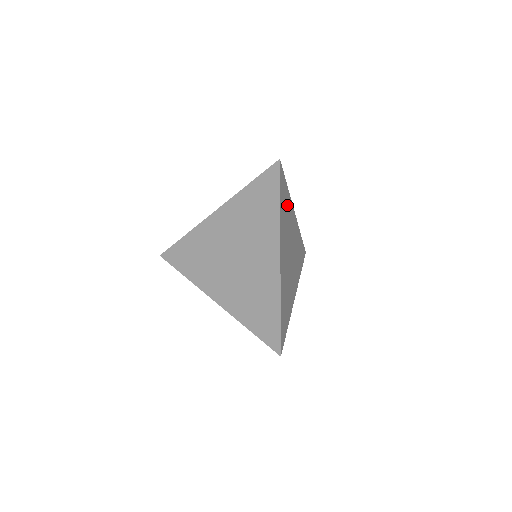
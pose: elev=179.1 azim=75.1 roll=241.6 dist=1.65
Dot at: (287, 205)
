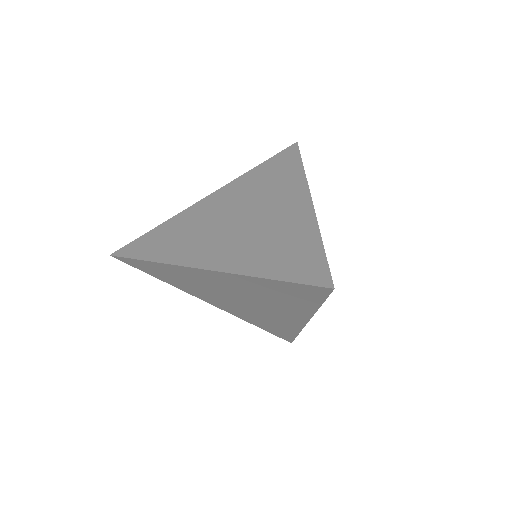
Dot at: occluded
